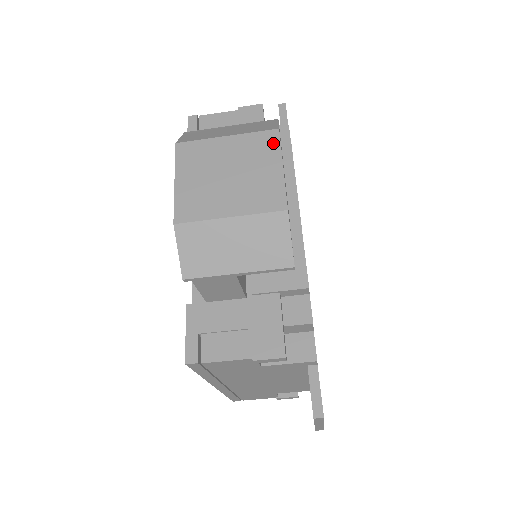
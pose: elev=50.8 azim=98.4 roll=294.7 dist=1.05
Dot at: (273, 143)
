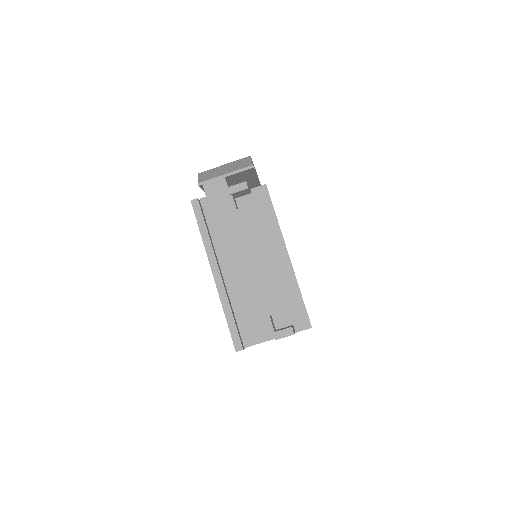
Dot at: occluded
